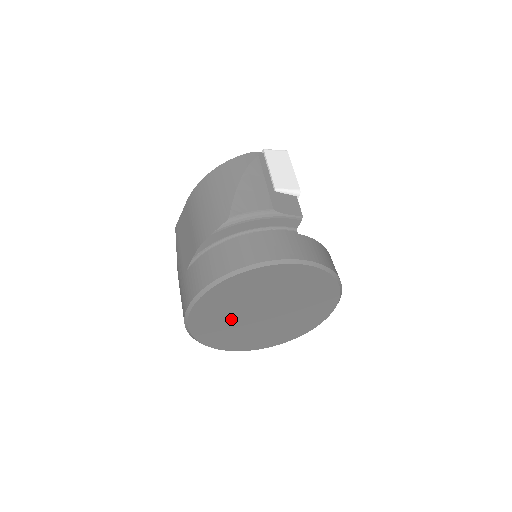
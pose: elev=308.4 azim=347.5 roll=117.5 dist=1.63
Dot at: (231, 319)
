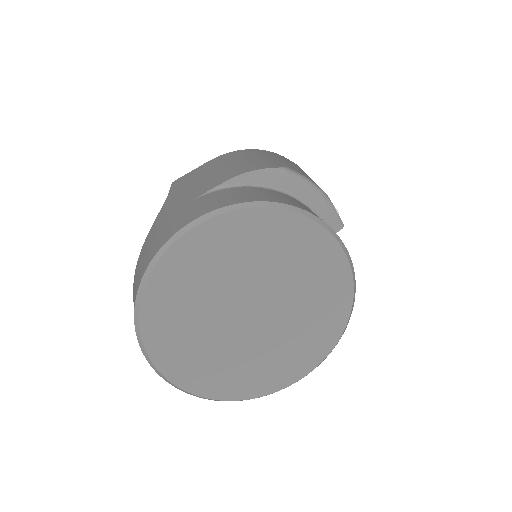
Dot at: (212, 291)
